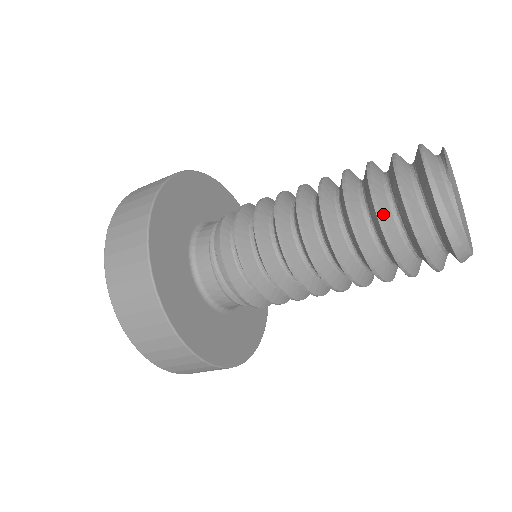
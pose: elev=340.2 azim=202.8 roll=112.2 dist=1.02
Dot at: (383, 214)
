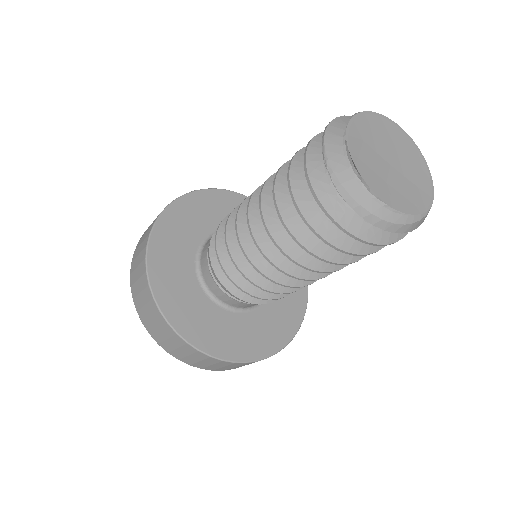
Dot at: (317, 227)
